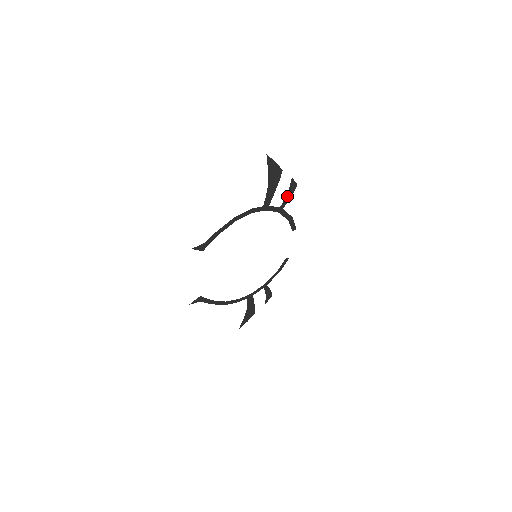
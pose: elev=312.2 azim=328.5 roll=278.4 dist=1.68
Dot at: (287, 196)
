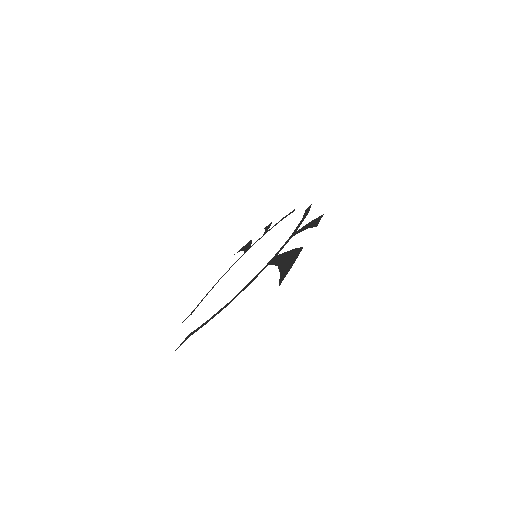
Dot at: (305, 228)
